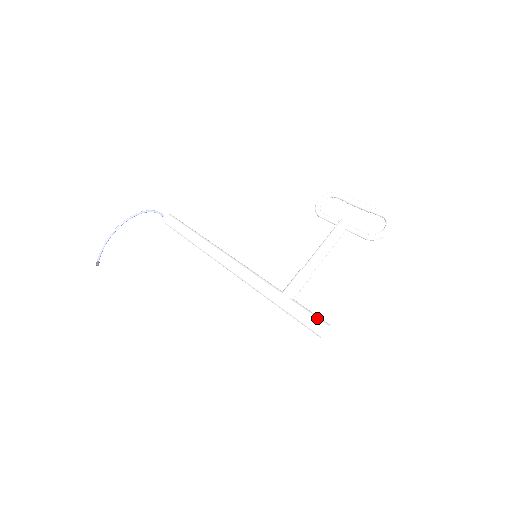
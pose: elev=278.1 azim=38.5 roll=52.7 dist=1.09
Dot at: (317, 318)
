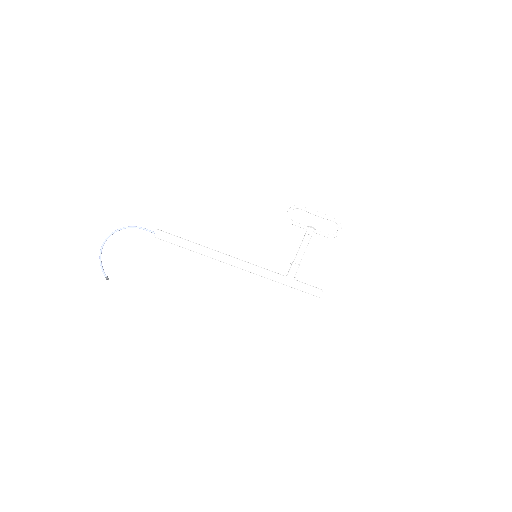
Dot at: (315, 290)
